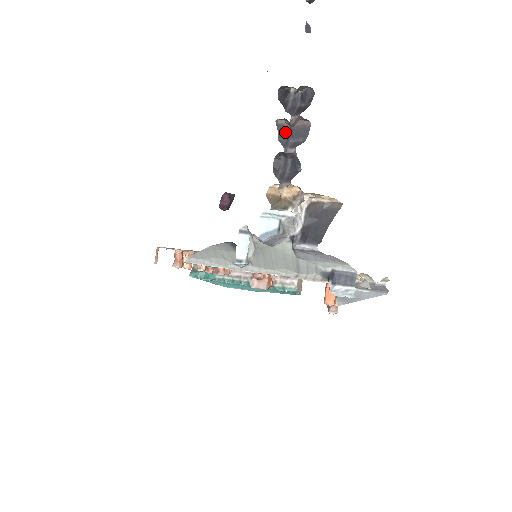
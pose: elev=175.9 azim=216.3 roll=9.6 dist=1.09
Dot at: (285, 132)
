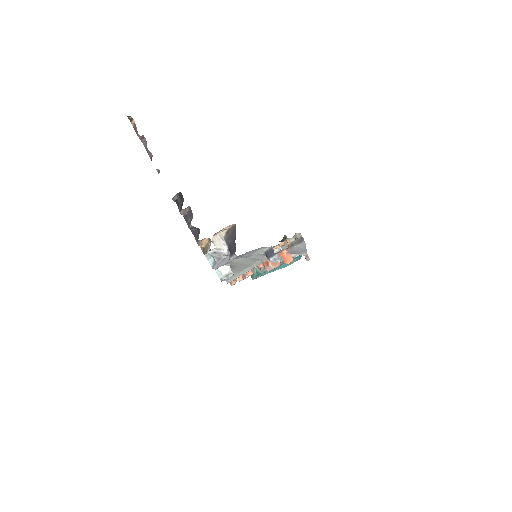
Dot at: (186, 218)
